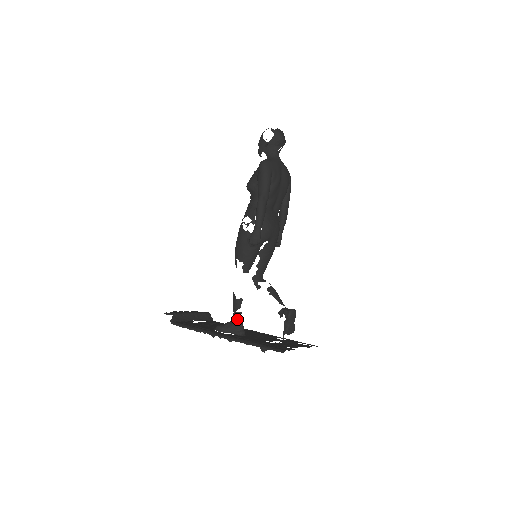
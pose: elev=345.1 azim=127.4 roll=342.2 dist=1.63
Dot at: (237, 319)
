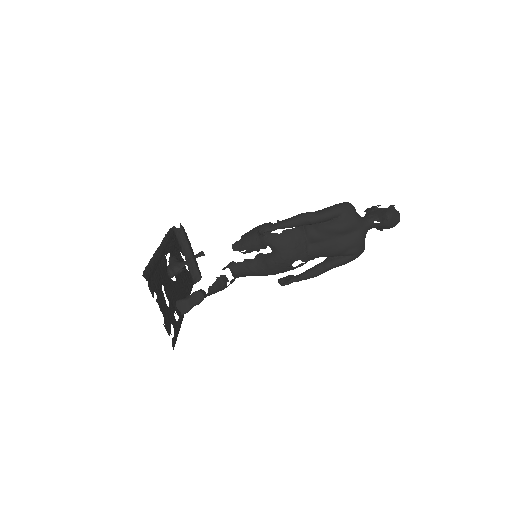
Dot at: (184, 262)
